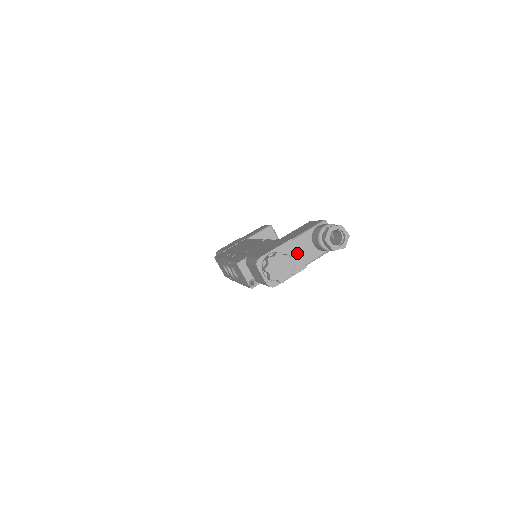
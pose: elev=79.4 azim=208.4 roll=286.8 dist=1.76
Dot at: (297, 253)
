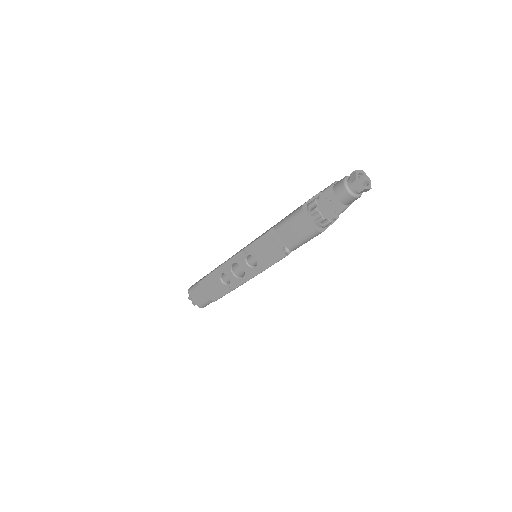
Dot at: occluded
